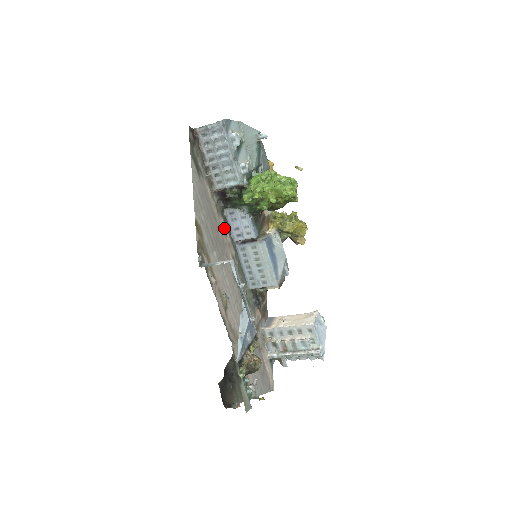
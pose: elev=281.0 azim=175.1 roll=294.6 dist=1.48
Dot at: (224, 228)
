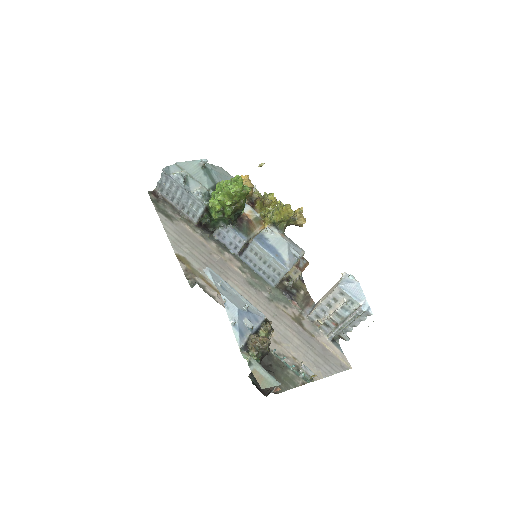
Dot at: (218, 249)
